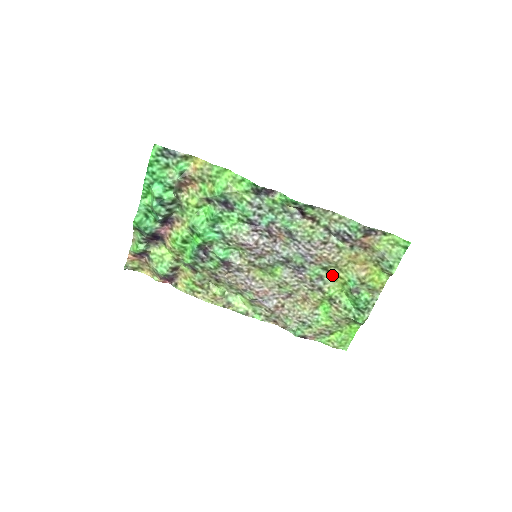
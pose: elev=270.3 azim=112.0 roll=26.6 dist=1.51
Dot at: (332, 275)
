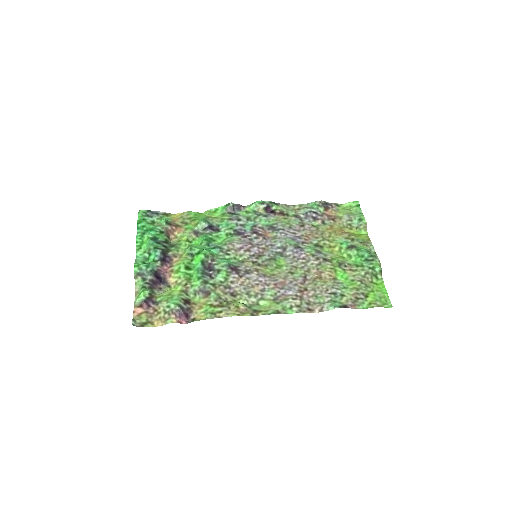
Dot at: (326, 249)
